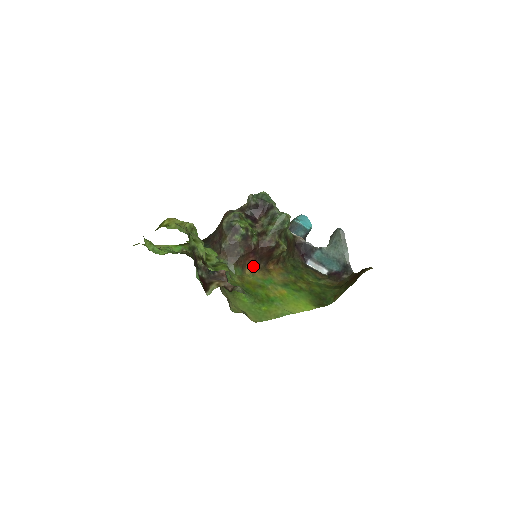
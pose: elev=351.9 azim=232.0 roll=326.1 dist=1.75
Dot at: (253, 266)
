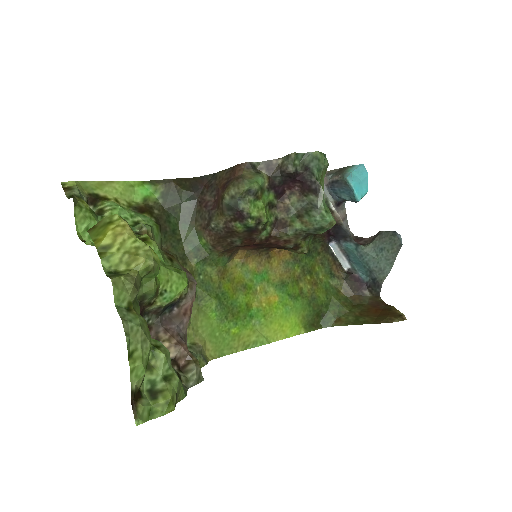
Dot at: (249, 251)
